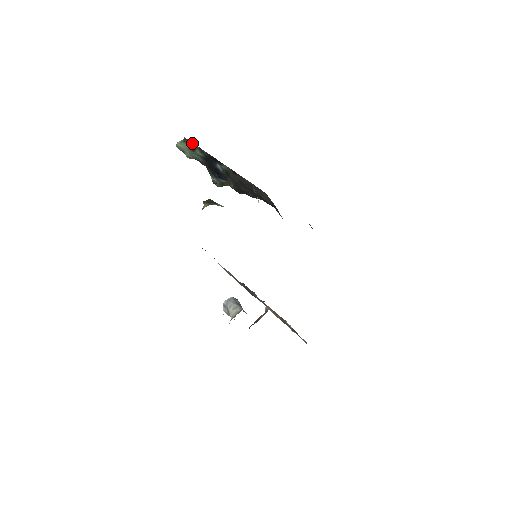
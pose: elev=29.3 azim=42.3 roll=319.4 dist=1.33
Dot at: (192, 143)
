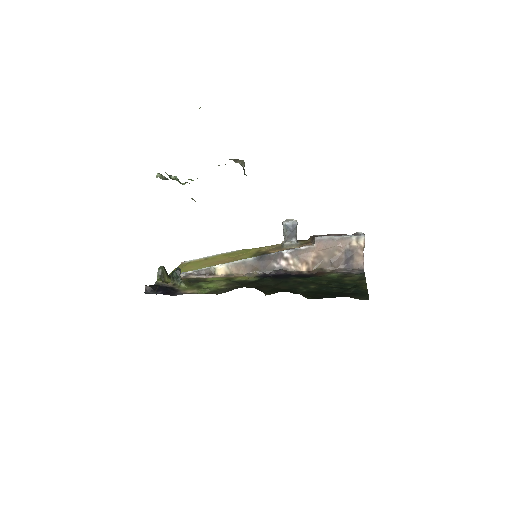
Dot at: occluded
